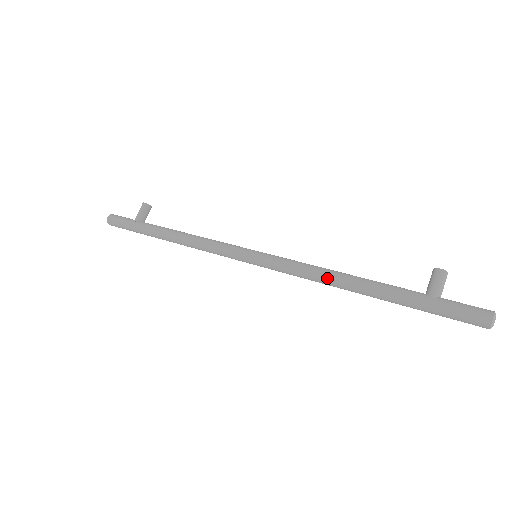
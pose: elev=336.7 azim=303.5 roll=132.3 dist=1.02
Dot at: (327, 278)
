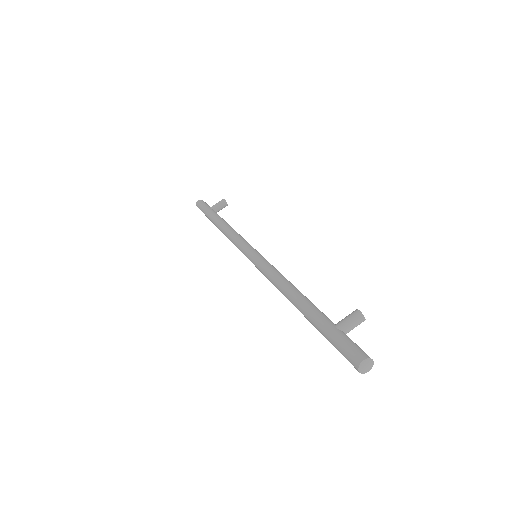
Dot at: (282, 285)
